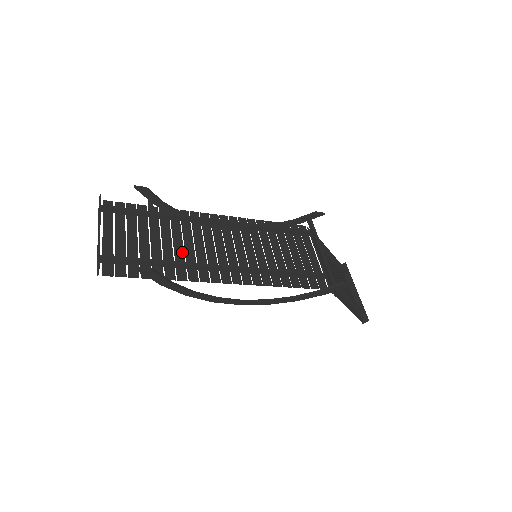
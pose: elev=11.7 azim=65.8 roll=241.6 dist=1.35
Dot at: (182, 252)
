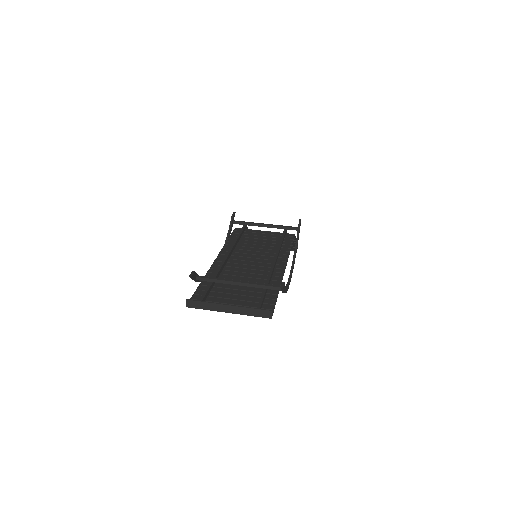
Dot at: (254, 279)
